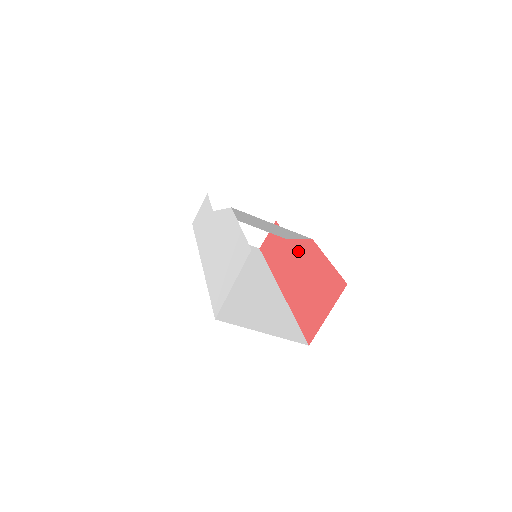
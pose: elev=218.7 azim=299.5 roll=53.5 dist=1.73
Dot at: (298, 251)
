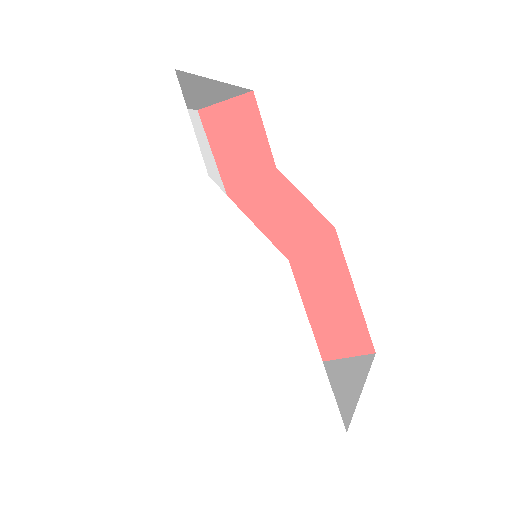
Dot at: (298, 218)
